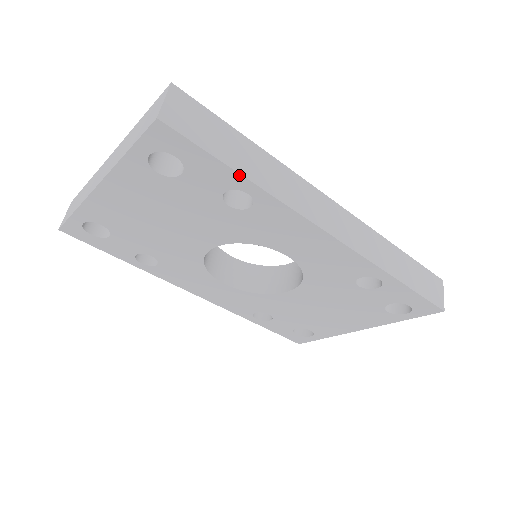
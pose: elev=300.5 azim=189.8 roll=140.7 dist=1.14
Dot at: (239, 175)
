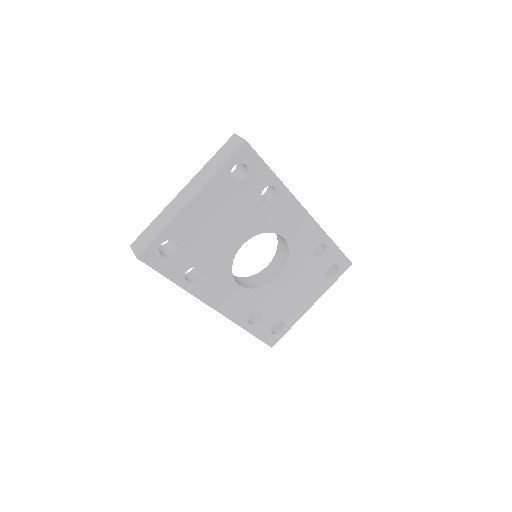
Dot at: (274, 174)
